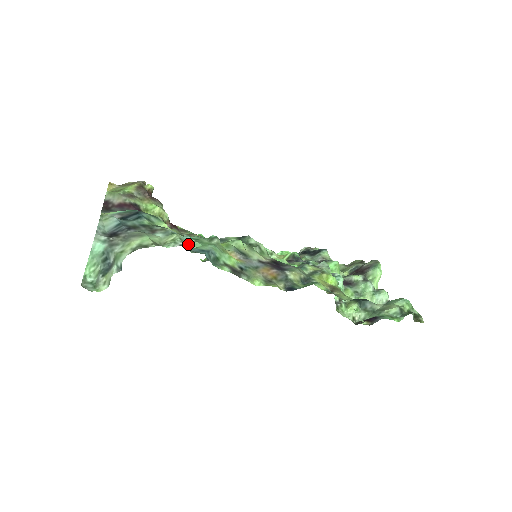
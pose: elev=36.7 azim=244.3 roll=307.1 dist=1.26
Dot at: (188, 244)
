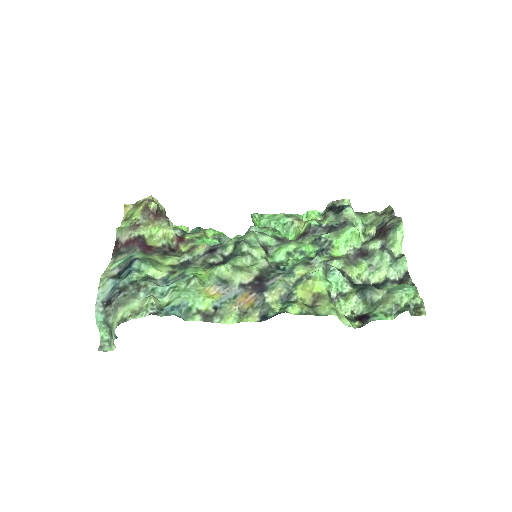
Dot at: (167, 296)
